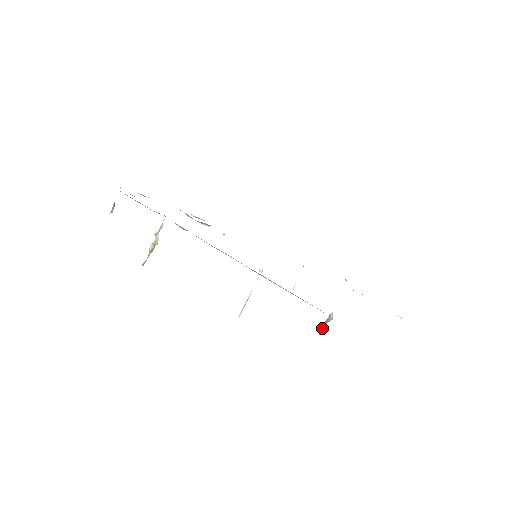
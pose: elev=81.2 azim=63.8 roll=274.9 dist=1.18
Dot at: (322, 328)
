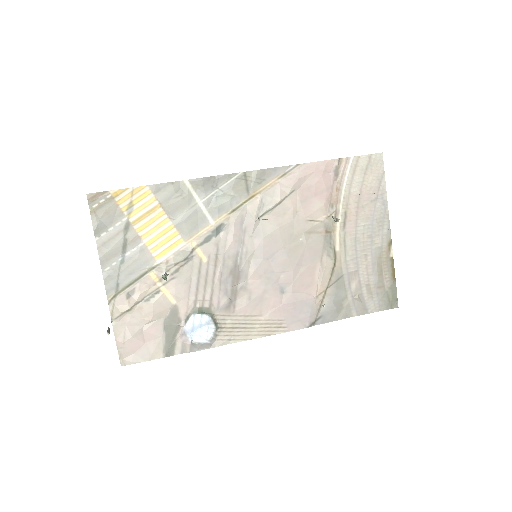
Dot at: (338, 219)
